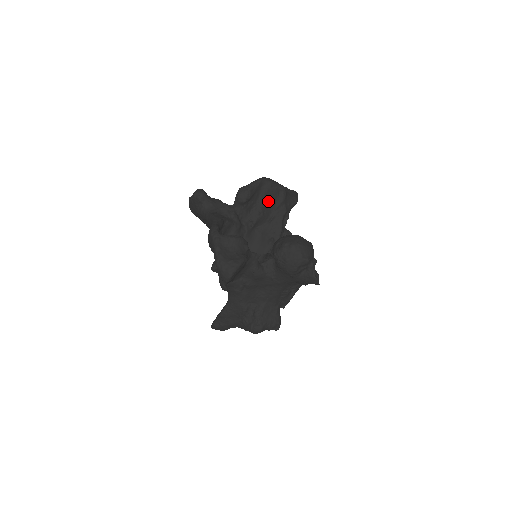
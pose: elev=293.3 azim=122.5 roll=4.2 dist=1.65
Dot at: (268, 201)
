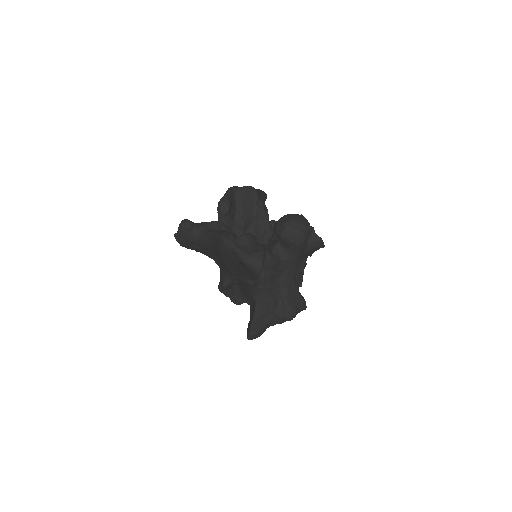
Dot at: (245, 203)
